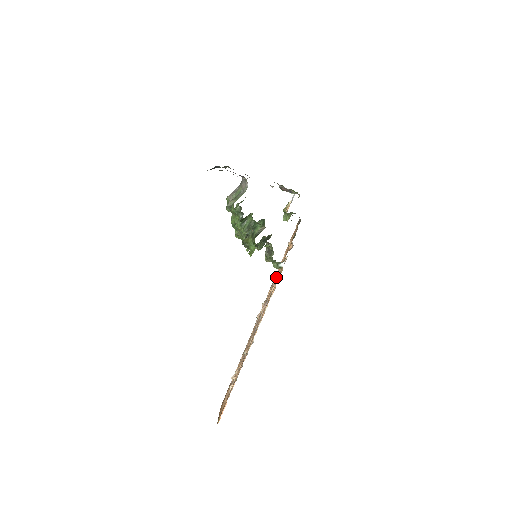
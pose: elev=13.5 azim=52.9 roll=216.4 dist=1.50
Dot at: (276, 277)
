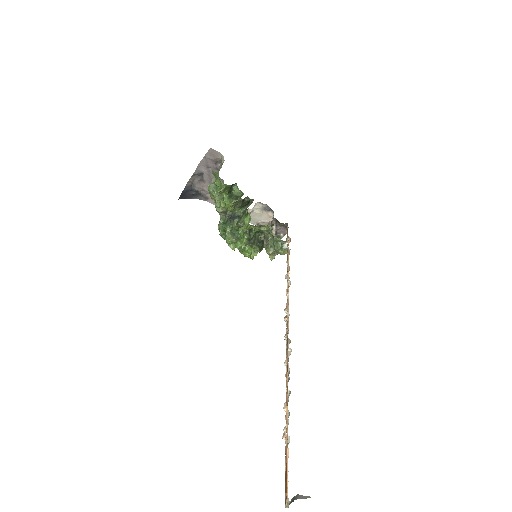
Dot at: occluded
